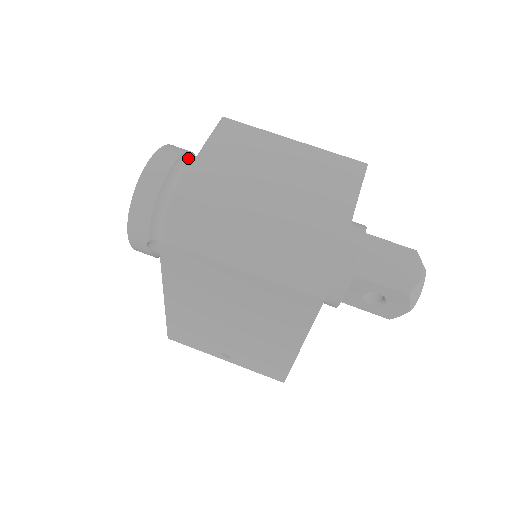
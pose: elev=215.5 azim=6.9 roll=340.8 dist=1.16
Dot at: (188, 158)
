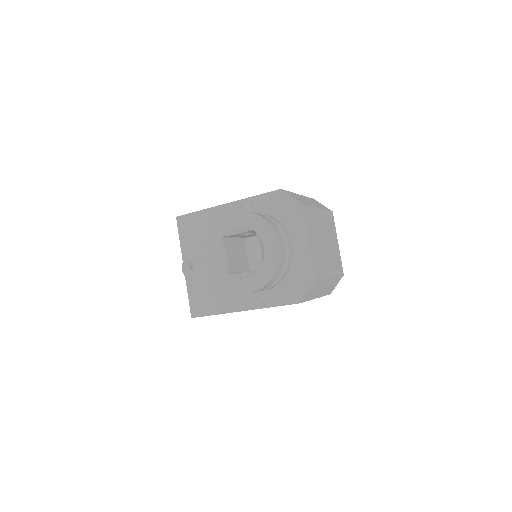
Dot at: (280, 232)
